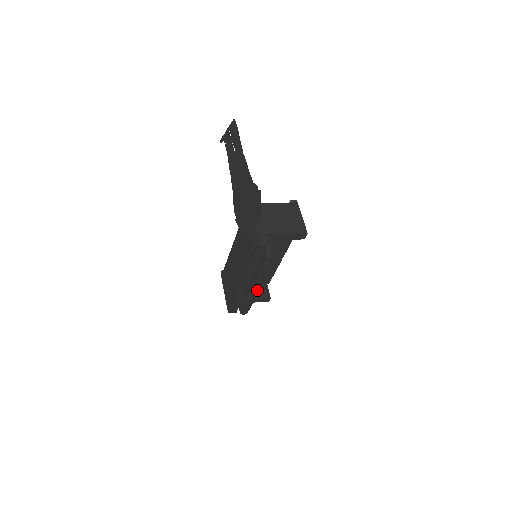
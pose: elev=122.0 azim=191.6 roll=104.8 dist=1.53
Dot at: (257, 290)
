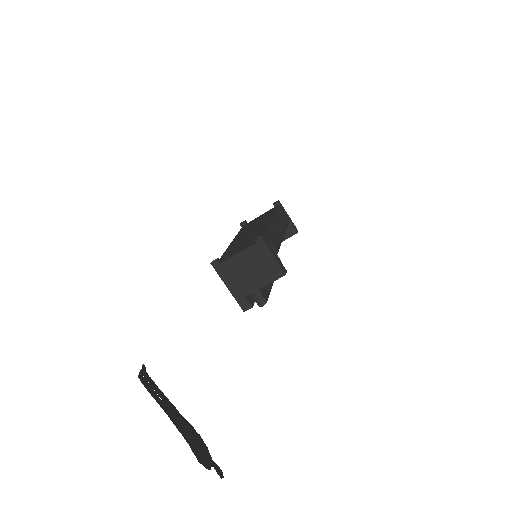
Dot at: occluded
